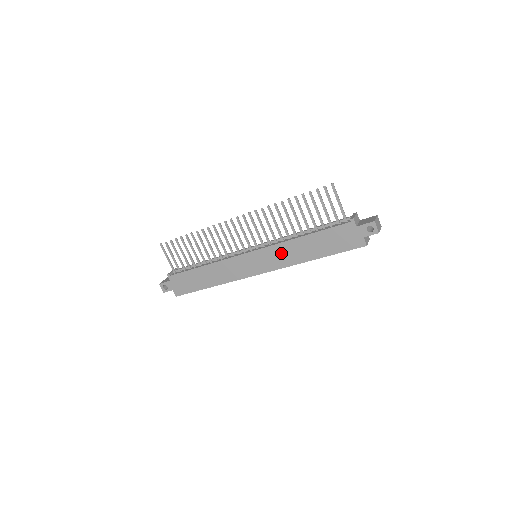
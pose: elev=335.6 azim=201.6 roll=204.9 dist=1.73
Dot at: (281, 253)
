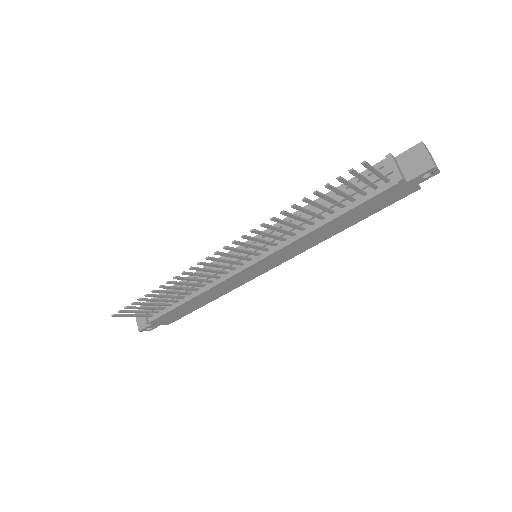
Dot at: (298, 246)
